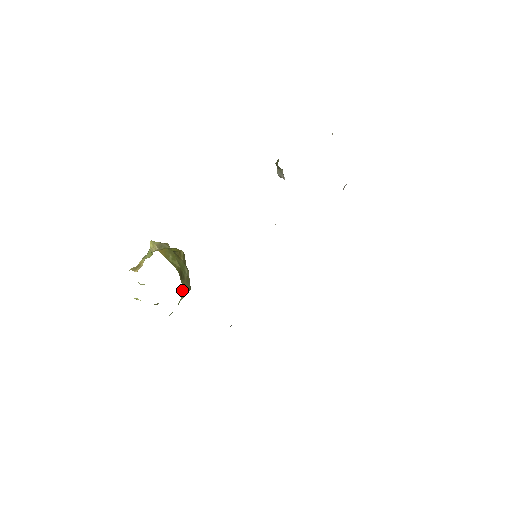
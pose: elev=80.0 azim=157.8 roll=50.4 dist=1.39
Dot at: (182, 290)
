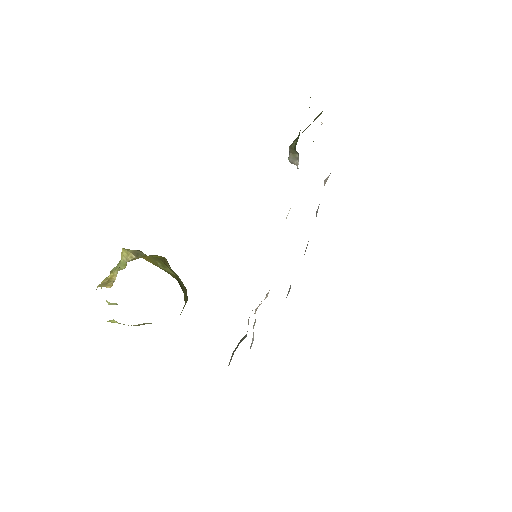
Dot at: occluded
